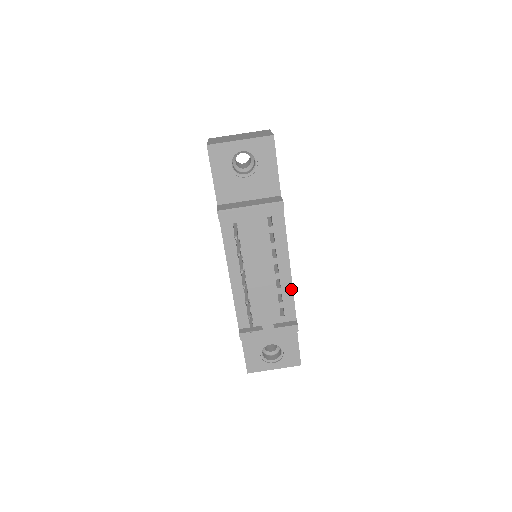
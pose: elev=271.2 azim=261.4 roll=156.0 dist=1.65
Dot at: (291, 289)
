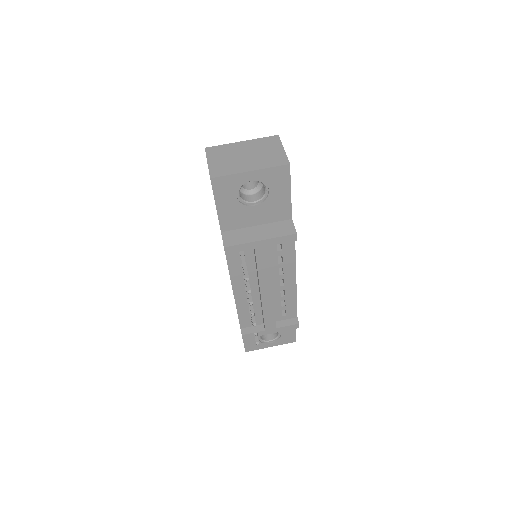
Dot at: (295, 296)
